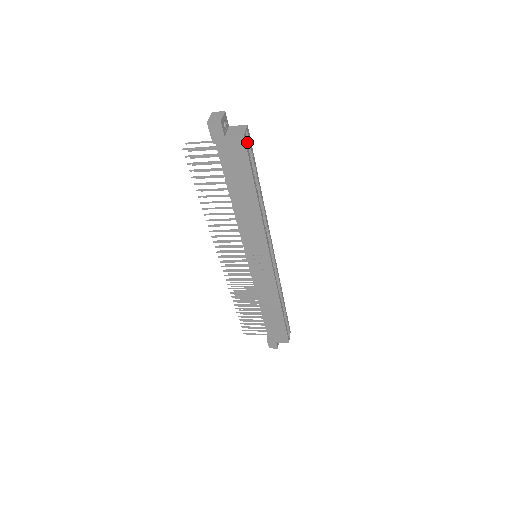
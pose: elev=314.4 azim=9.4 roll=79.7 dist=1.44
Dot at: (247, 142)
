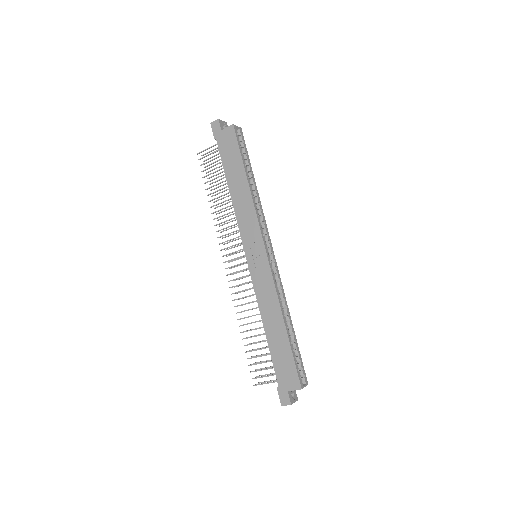
Dot at: (240, 137)
